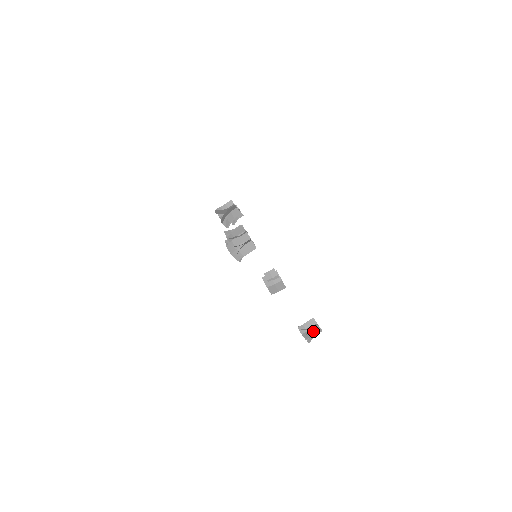
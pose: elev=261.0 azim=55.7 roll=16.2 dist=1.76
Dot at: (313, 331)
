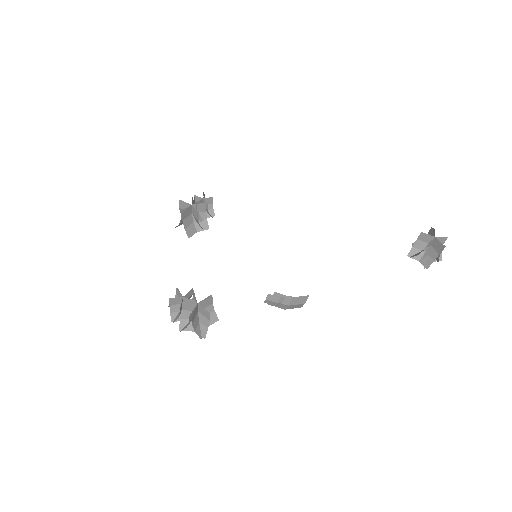
Dot at: (433, 250)
